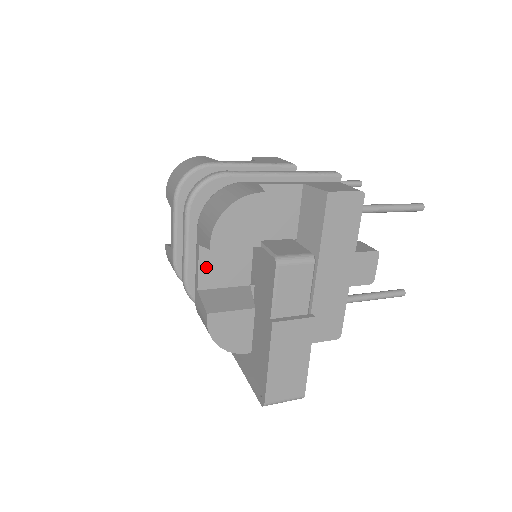
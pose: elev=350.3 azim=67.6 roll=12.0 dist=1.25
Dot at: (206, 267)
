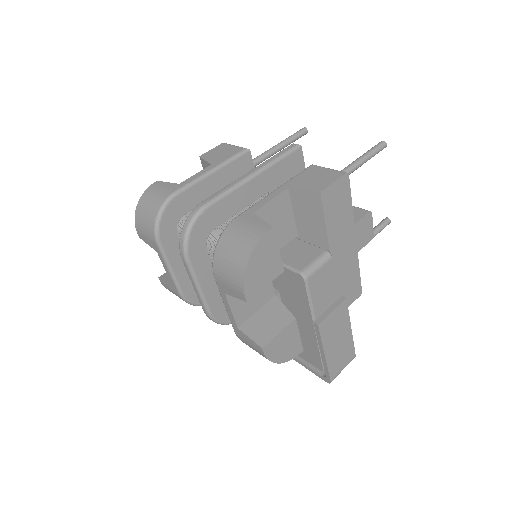
Dot at: (237, 306)
